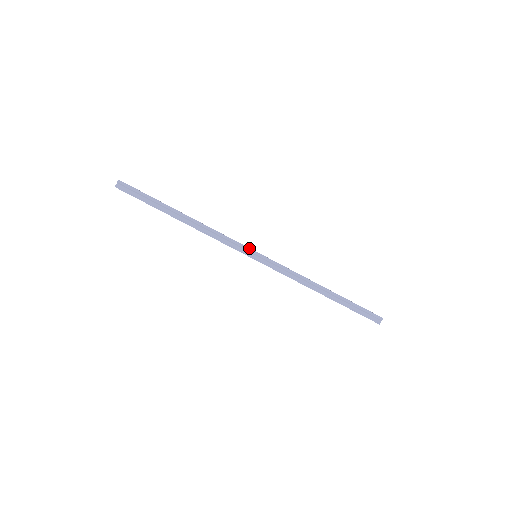
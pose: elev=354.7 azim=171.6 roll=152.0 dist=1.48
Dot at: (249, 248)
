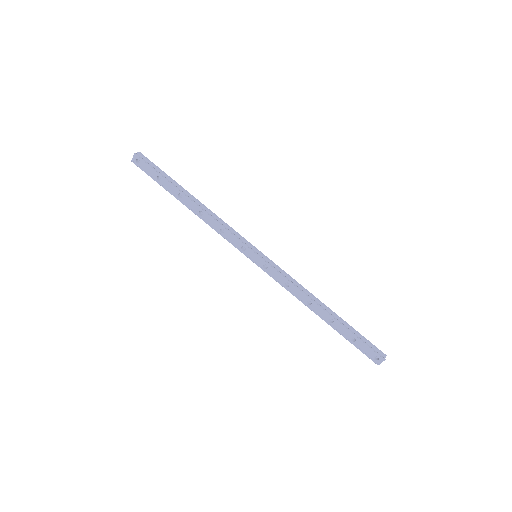
Dot at: (251, 244)
